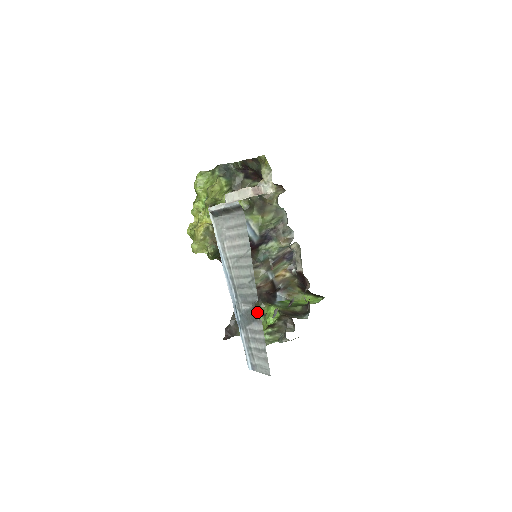
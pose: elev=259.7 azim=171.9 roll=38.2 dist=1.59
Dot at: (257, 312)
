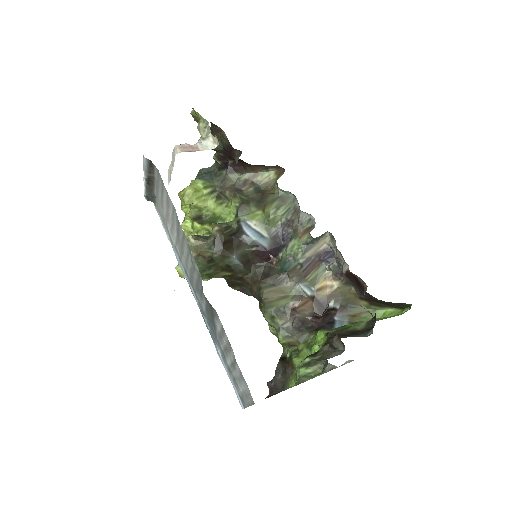
Dot at: (303, 347)
